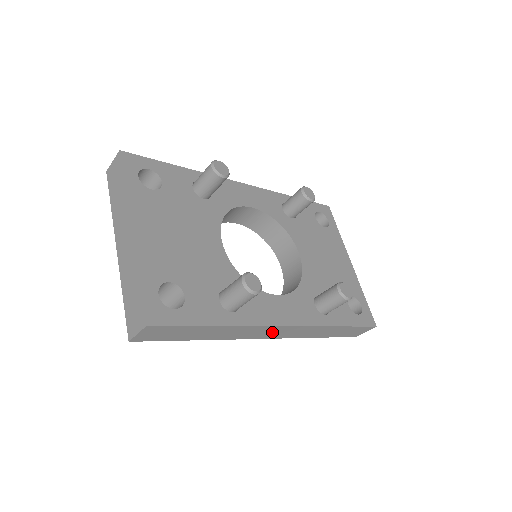
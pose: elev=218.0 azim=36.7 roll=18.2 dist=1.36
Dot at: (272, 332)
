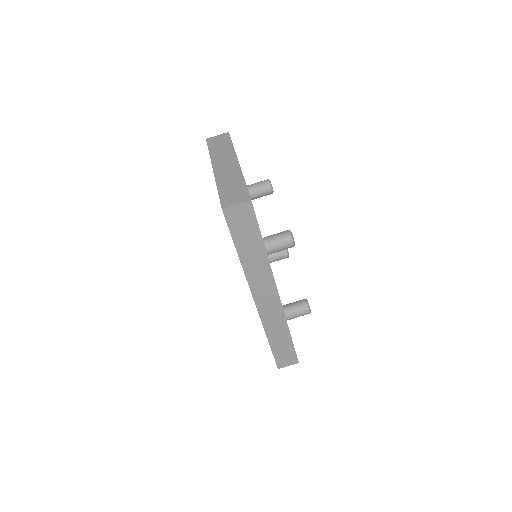
Dot at: (266, 295)
